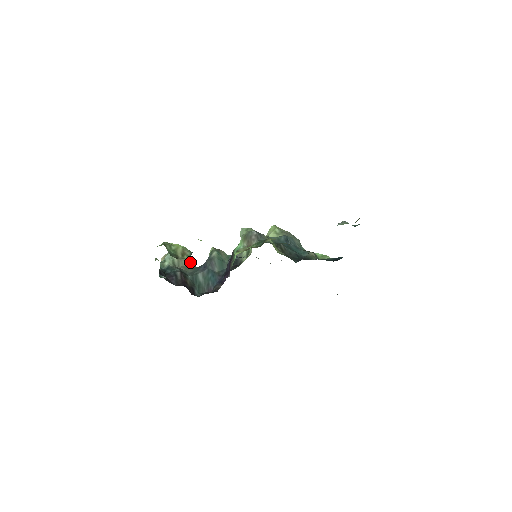
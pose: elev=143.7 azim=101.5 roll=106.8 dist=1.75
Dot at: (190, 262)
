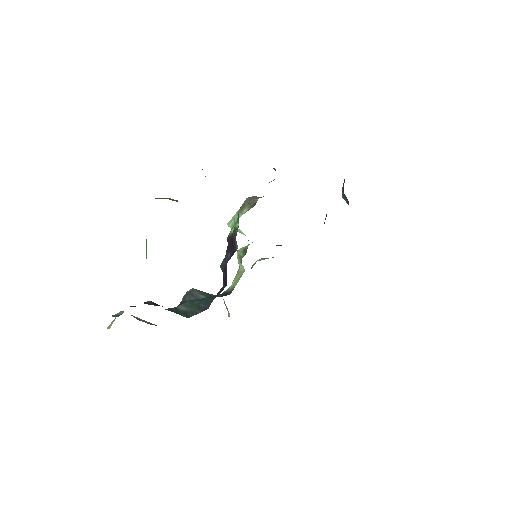
Dot at: occluded
